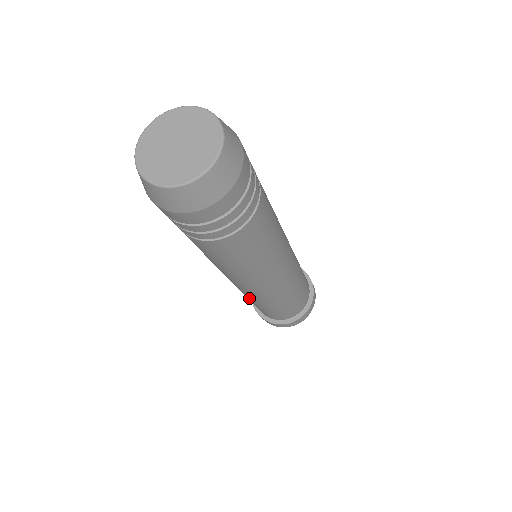
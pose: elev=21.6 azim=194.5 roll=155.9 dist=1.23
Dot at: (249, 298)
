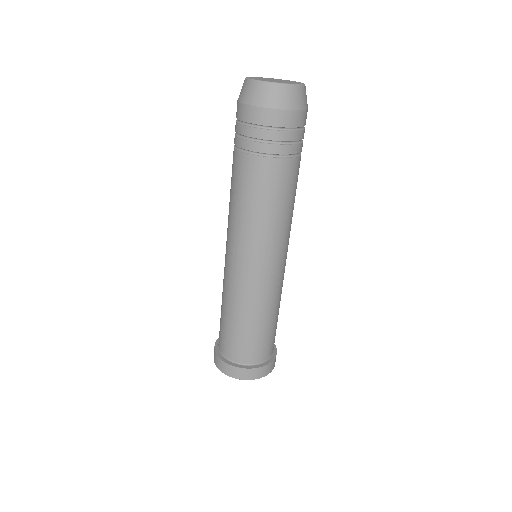
Dot at: (244, 304)
